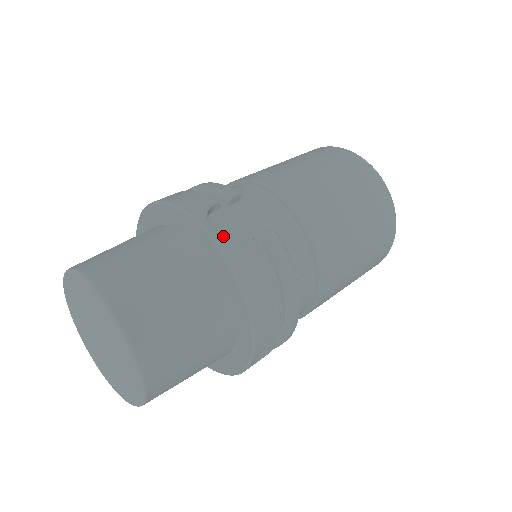
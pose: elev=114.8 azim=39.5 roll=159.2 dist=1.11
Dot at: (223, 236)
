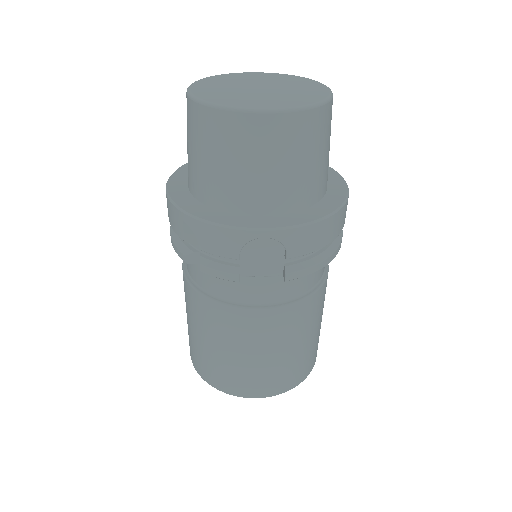
Dot at: occluded
